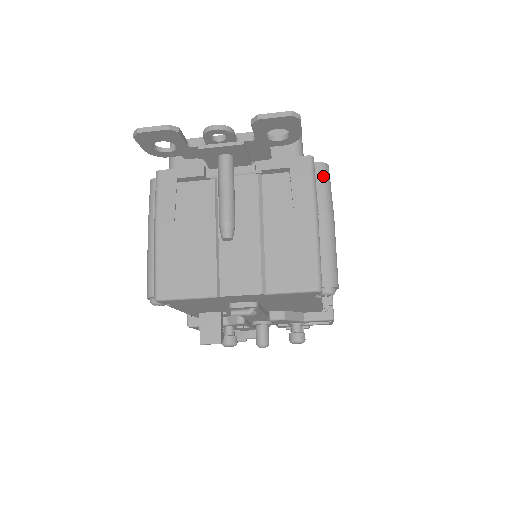
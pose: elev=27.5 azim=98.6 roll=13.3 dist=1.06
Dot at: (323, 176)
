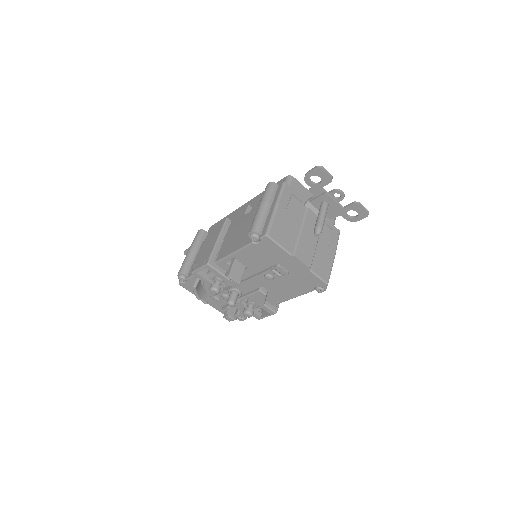
Dot at: occluded
